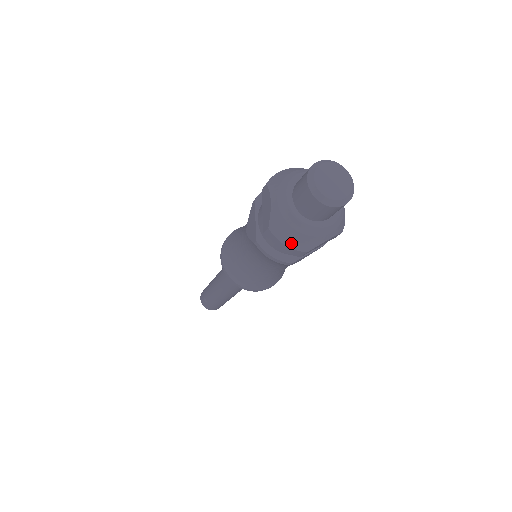
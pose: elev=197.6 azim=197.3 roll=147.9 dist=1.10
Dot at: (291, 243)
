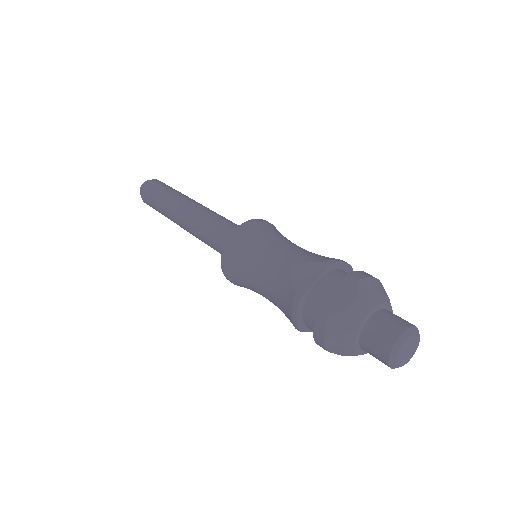
Dot at: (329, 340)
